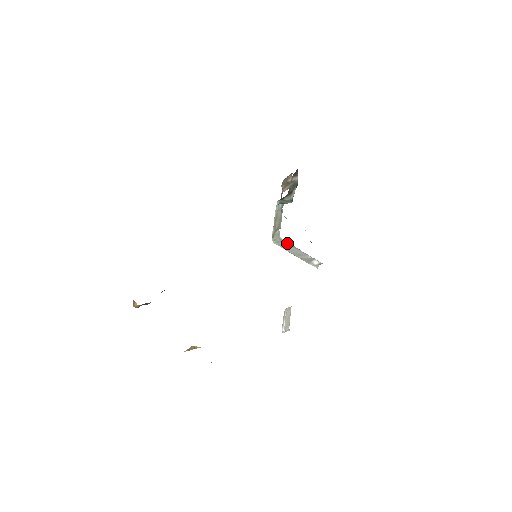
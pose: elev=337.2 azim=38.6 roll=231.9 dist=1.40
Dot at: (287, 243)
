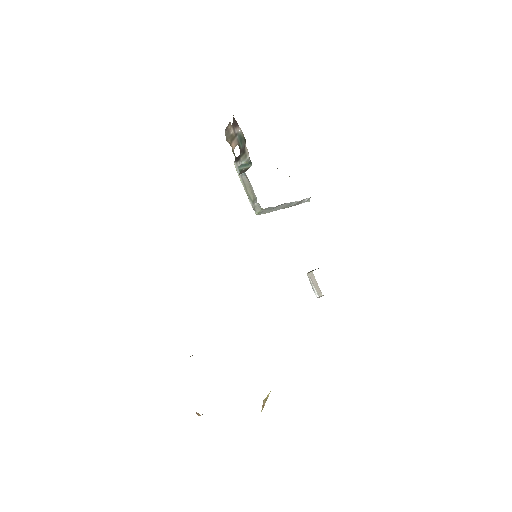
Dot at: (271, 207)
